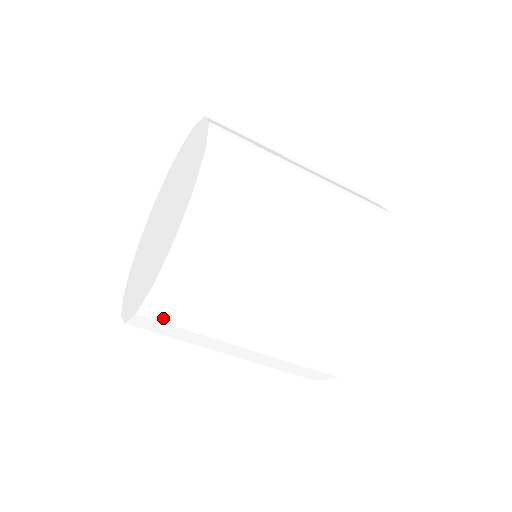
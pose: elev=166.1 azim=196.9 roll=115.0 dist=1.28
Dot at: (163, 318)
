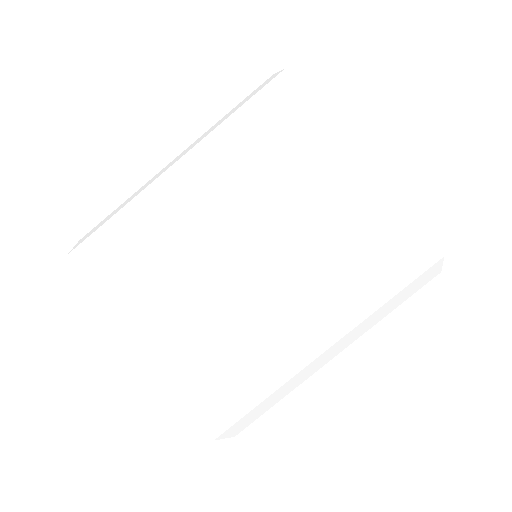
Dot at: (155, 357)
